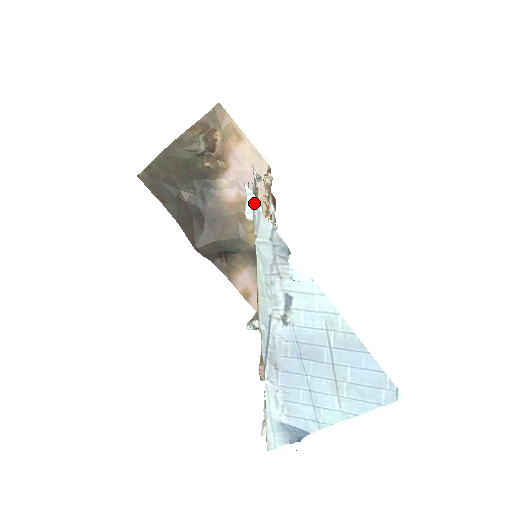
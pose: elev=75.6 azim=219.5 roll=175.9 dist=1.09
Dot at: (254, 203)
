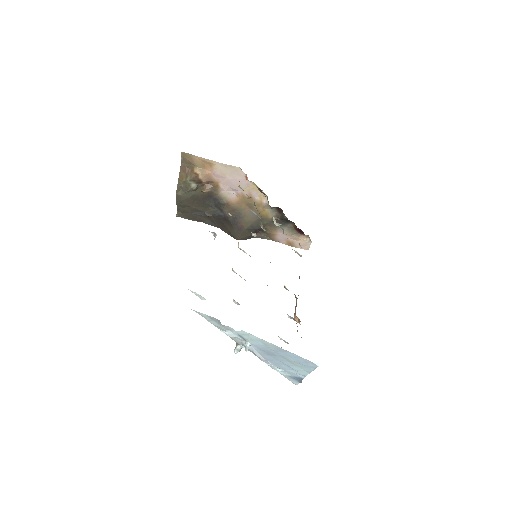
Dot at: (198, 295)
